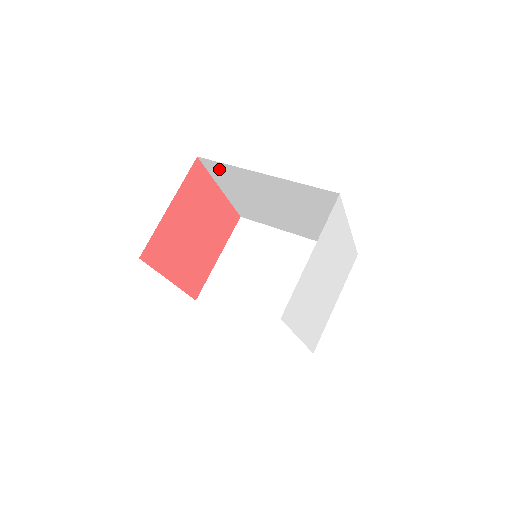
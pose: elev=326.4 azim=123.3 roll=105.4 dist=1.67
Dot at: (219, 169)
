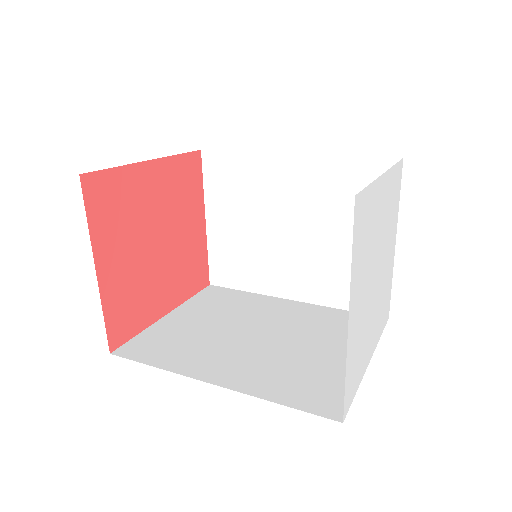
Dot at: occluded
